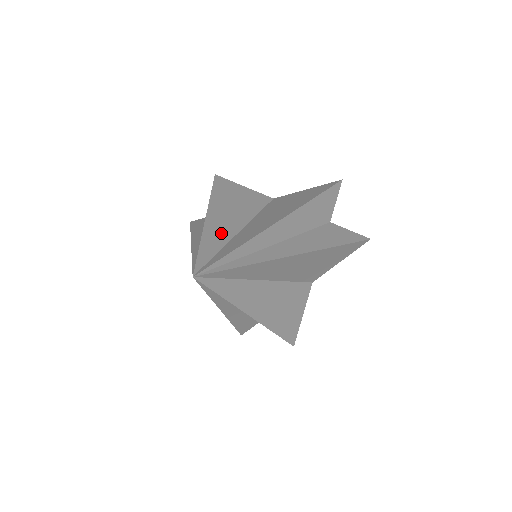
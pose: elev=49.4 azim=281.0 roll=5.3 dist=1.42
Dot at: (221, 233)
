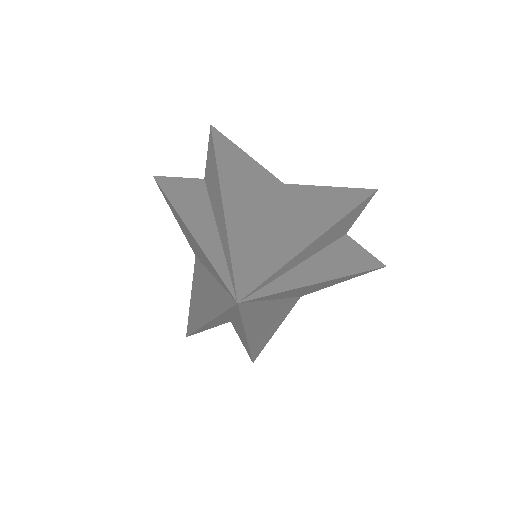
Dot at: (247, 228)
